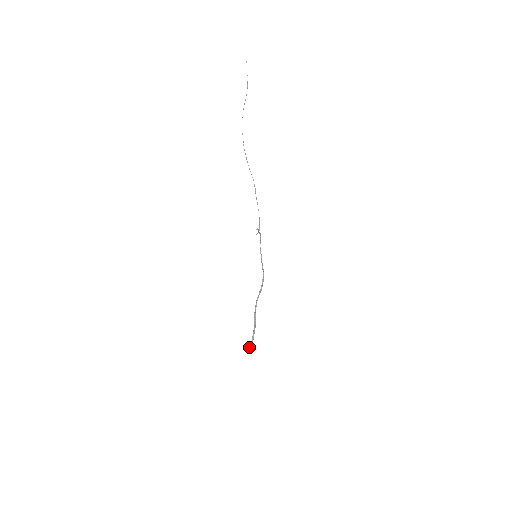
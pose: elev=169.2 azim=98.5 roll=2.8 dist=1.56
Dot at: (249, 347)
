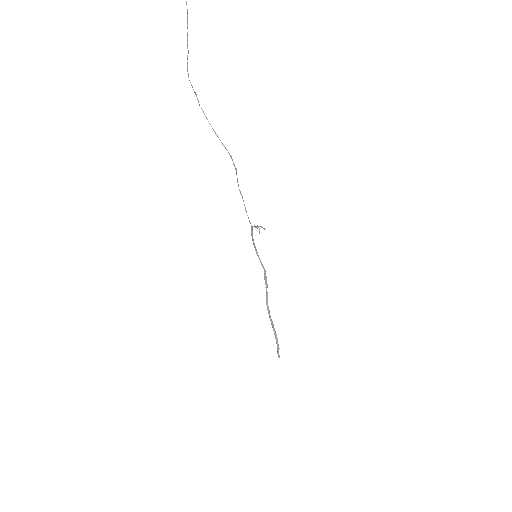
Dot at: (278, 357)
